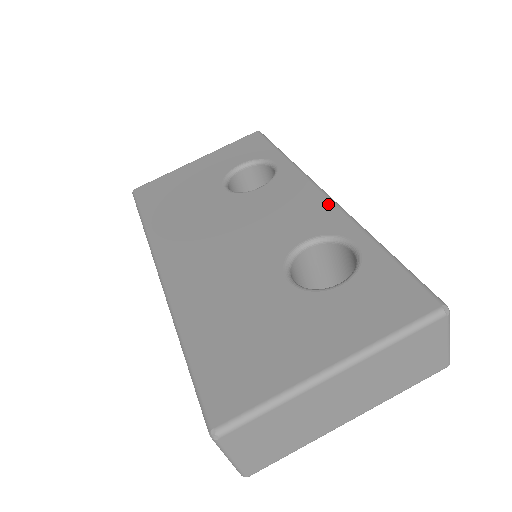
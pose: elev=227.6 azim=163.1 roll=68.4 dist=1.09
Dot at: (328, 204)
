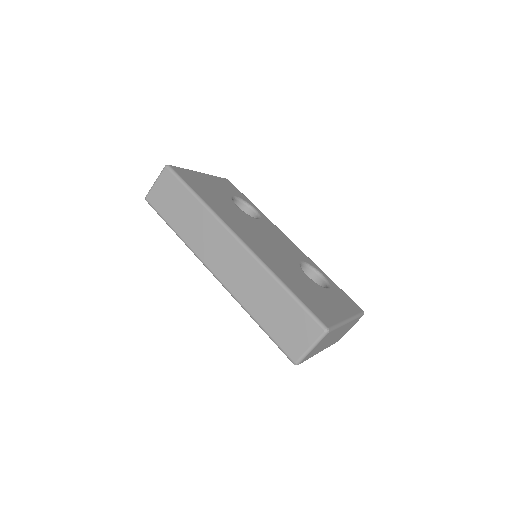
Dot at: (298, 248)
